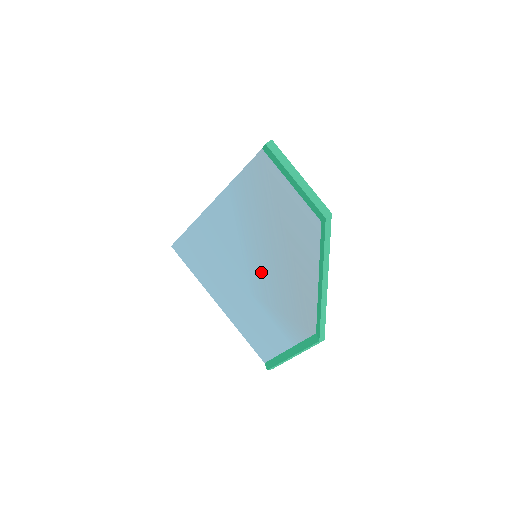
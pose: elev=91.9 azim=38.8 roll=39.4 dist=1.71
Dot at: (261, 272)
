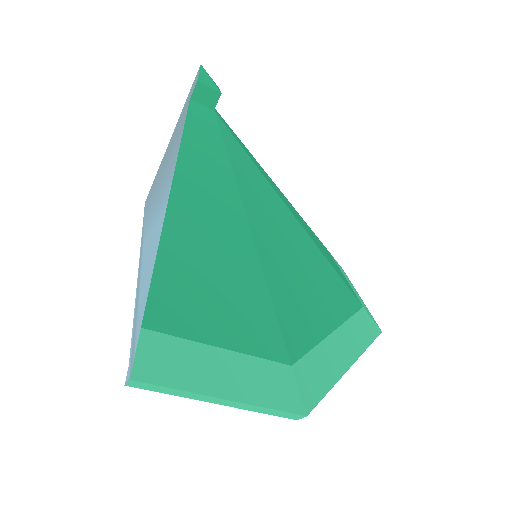
Dot at: occluded
